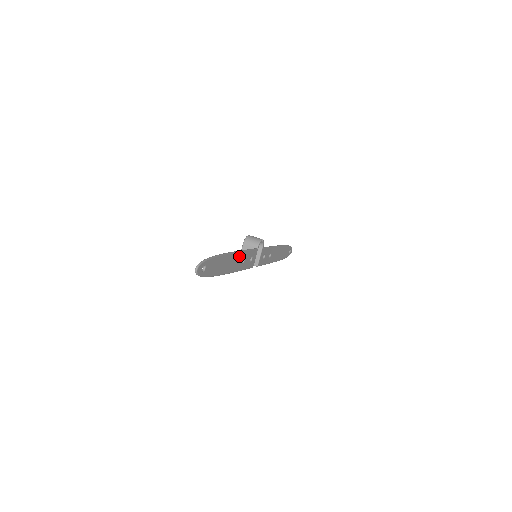
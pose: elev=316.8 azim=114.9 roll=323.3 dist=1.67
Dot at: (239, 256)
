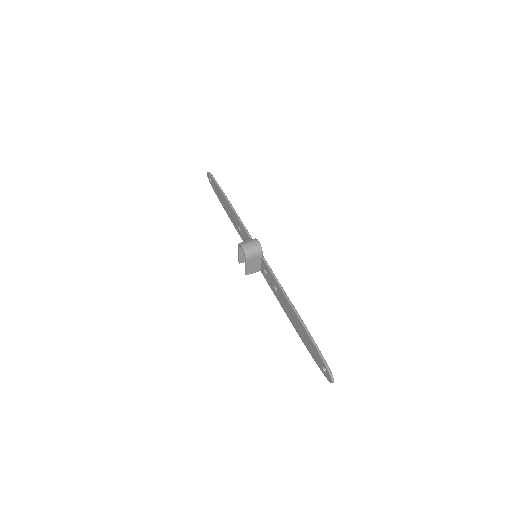
Dot at: occluded
